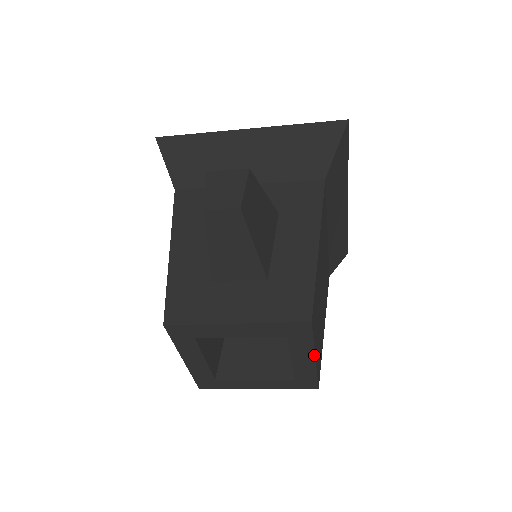
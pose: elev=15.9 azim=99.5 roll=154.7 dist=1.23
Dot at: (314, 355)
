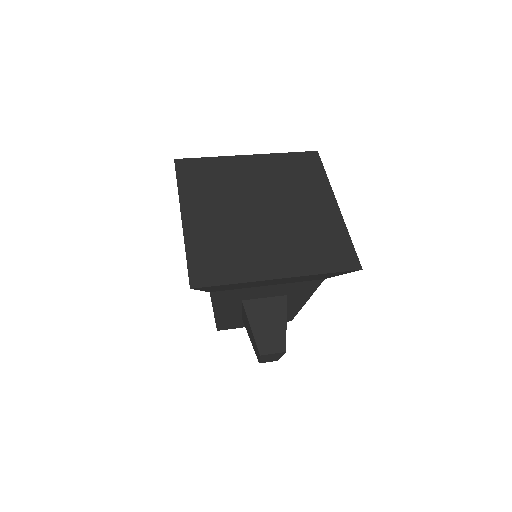
Dot at: occluded
